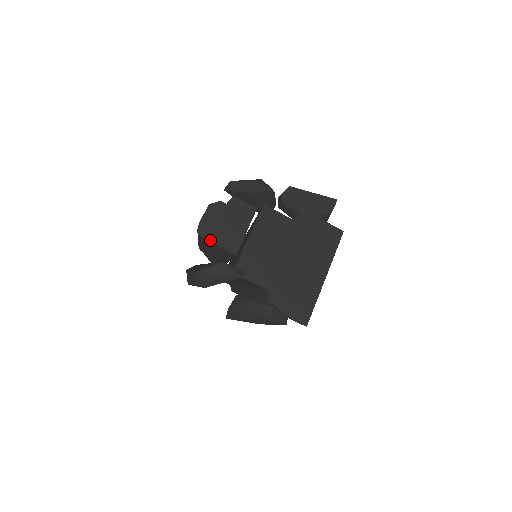
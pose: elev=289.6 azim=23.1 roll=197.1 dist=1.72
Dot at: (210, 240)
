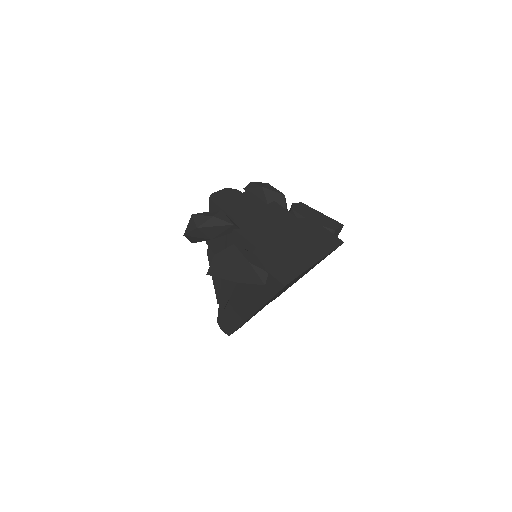
Dot at: (217, 204)
